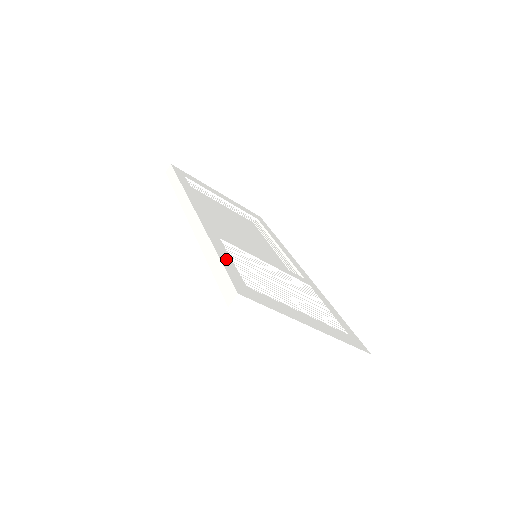
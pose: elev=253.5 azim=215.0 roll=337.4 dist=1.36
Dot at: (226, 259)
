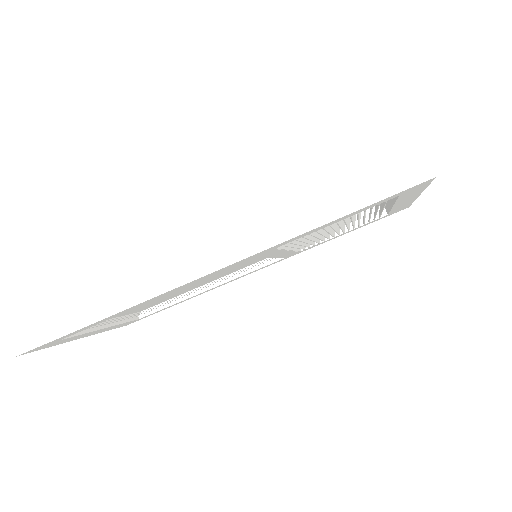
Dot at: occluded
